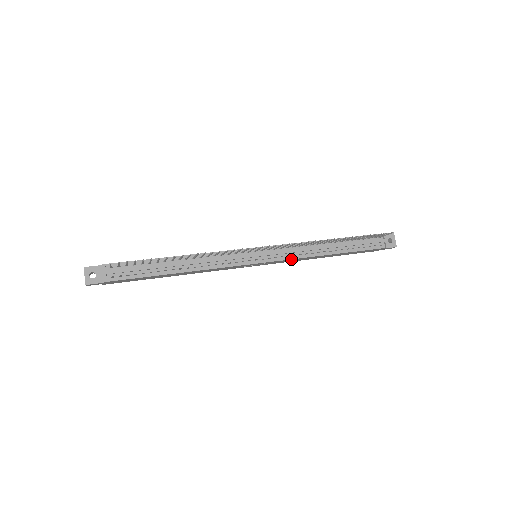
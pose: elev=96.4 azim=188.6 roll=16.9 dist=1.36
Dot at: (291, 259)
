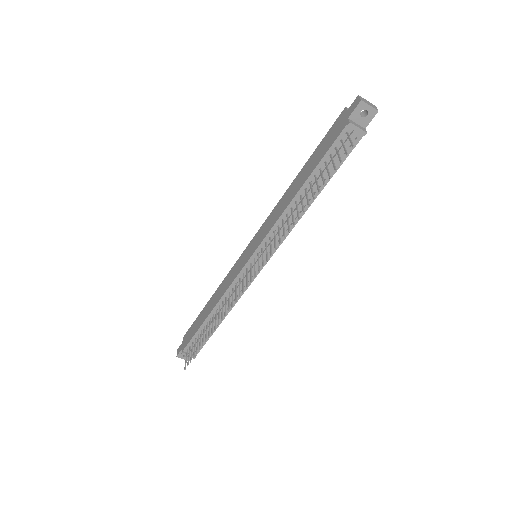
Dot at: (284, 239)
